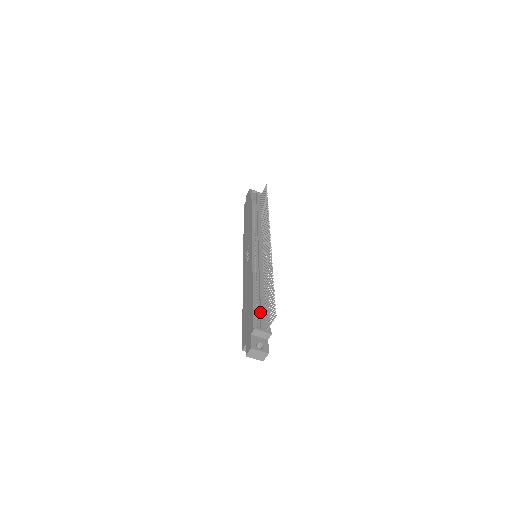
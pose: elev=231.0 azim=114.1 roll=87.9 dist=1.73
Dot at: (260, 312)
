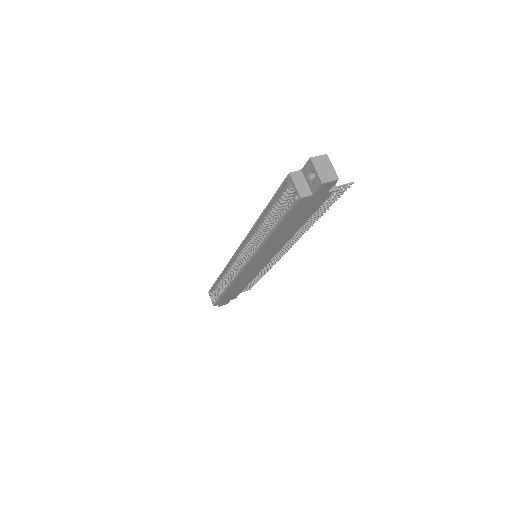
Dot at: occluded
